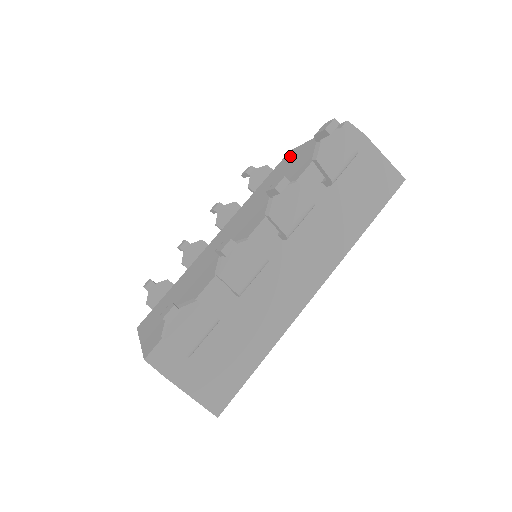
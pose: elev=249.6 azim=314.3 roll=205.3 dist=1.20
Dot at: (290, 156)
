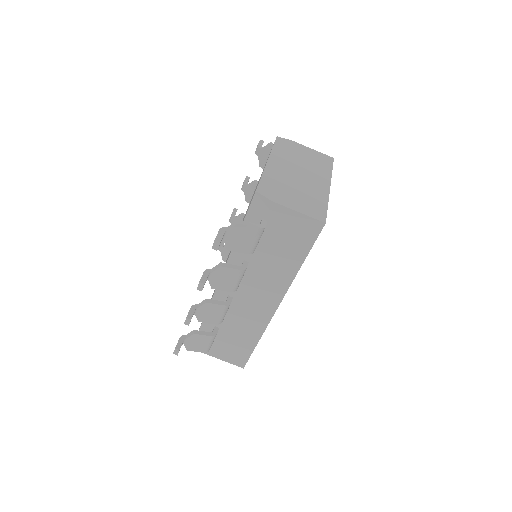
Dot at: occluded
